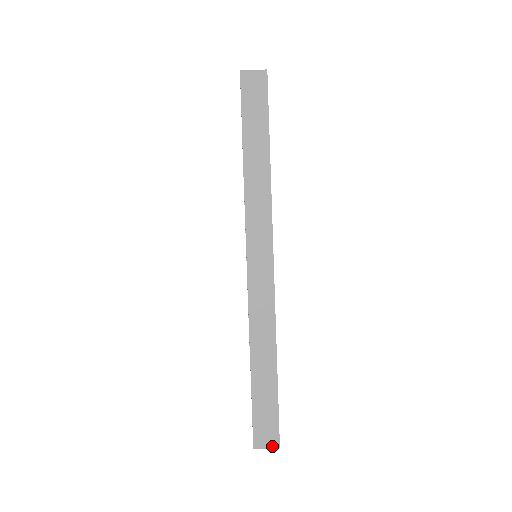
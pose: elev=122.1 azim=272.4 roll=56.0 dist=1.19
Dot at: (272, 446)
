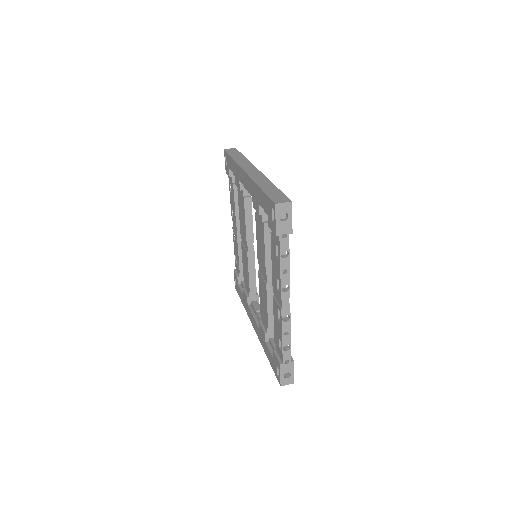
Dot at: (287, 202)
